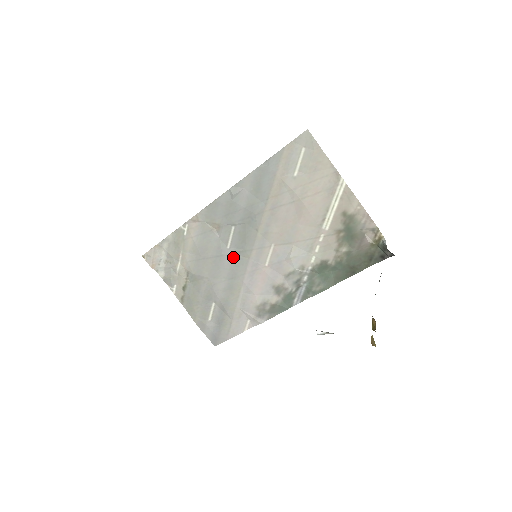
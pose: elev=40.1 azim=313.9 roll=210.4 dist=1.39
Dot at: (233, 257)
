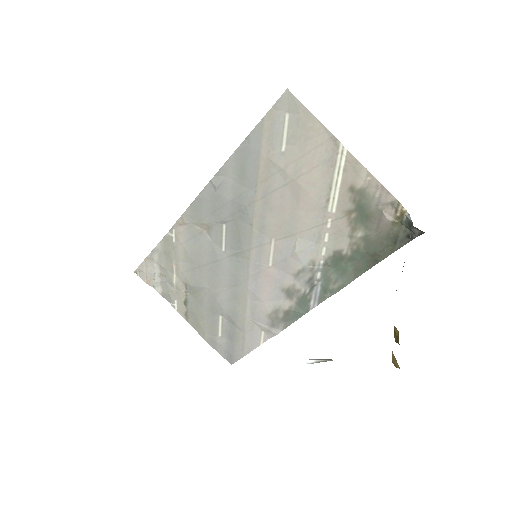
Dot at: (231, 261)
